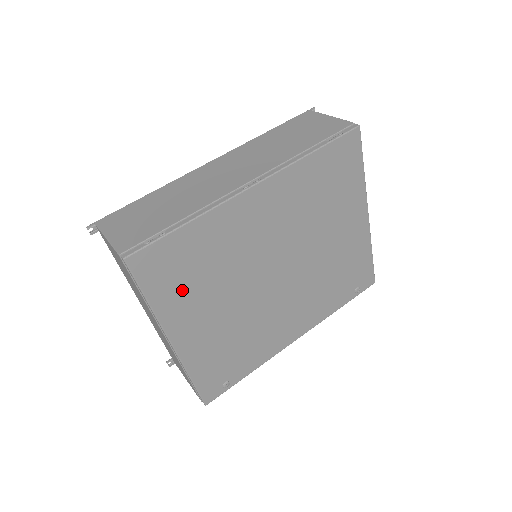
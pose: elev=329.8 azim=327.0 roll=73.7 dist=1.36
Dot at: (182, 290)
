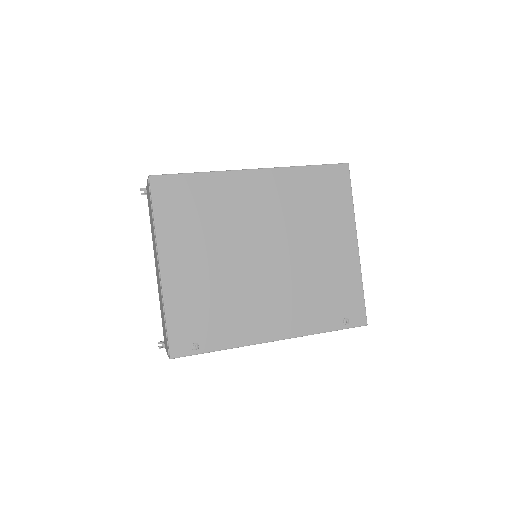
Dot at: (182, 223)
